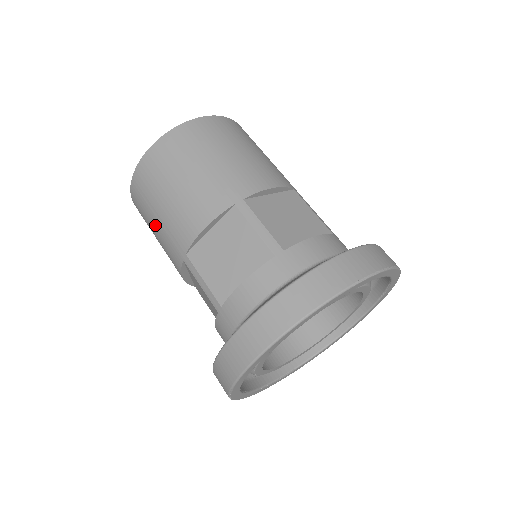
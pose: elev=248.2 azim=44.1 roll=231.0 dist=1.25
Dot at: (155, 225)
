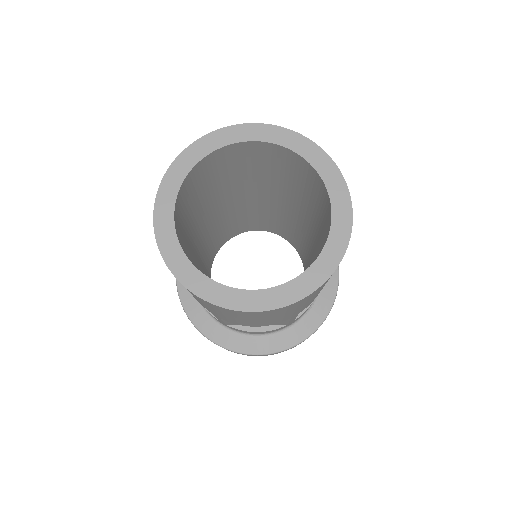
Dot at: occluded
